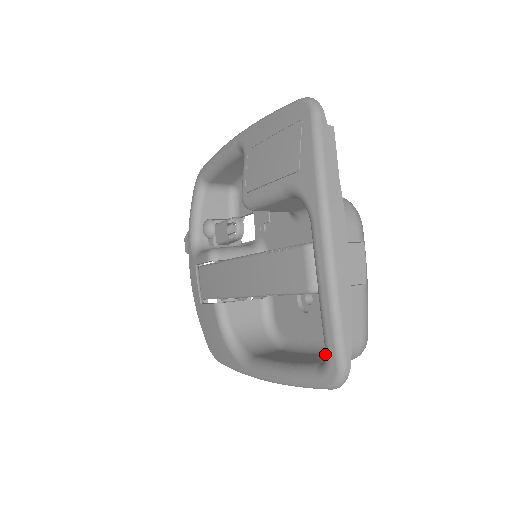
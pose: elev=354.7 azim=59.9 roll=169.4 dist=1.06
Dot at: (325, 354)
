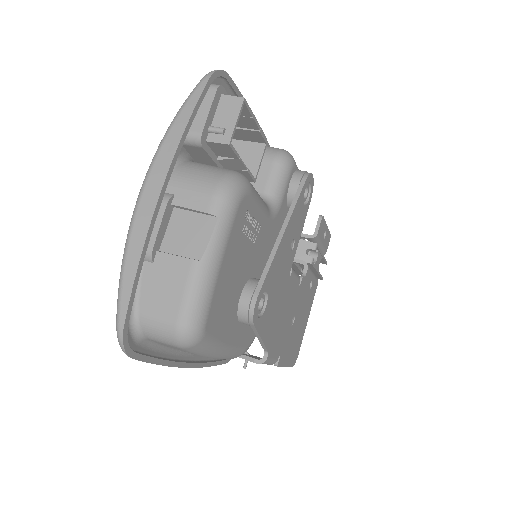
Dot at: occluded
